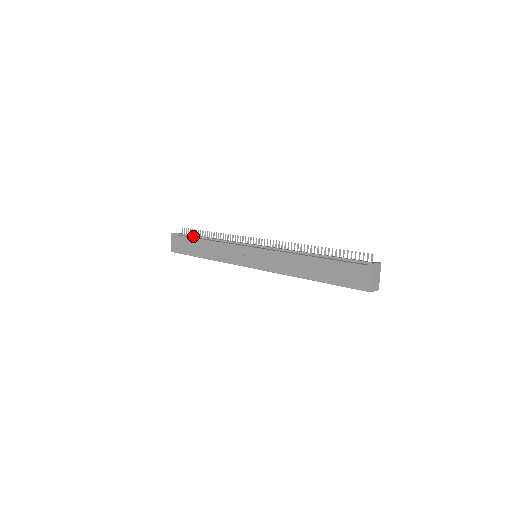
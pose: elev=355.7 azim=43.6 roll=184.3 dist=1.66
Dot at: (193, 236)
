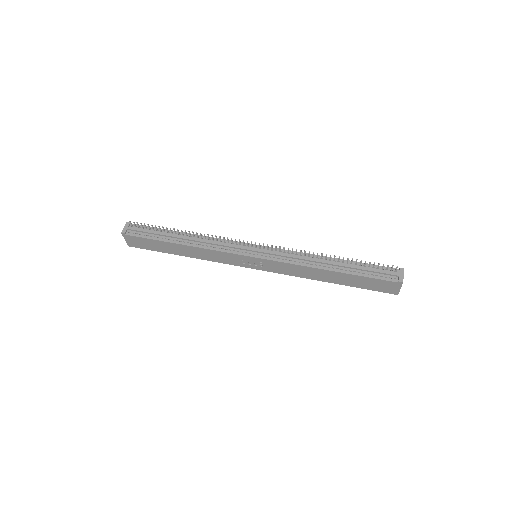
Dot at: (156, 234)
